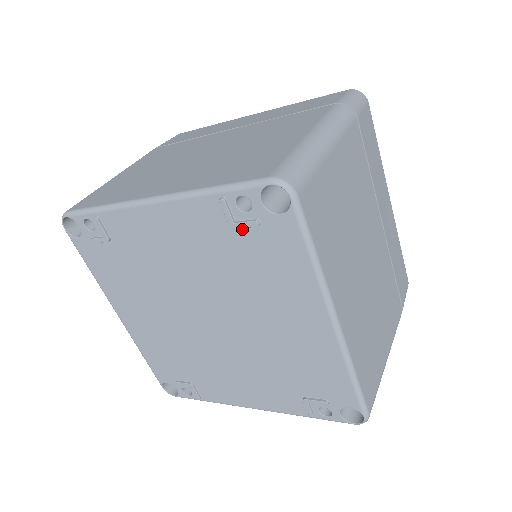
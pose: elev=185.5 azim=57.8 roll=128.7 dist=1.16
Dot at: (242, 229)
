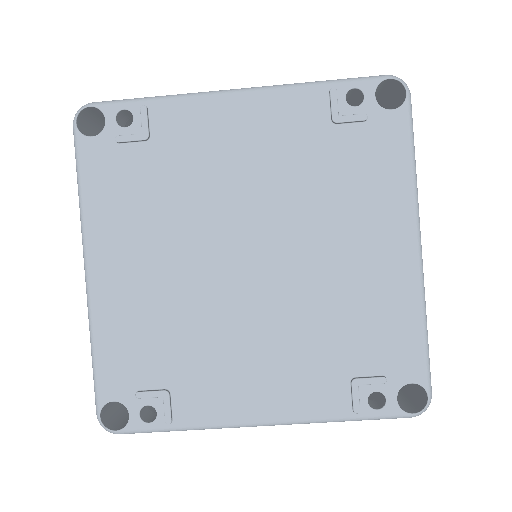
Dot at: (343, 126)
